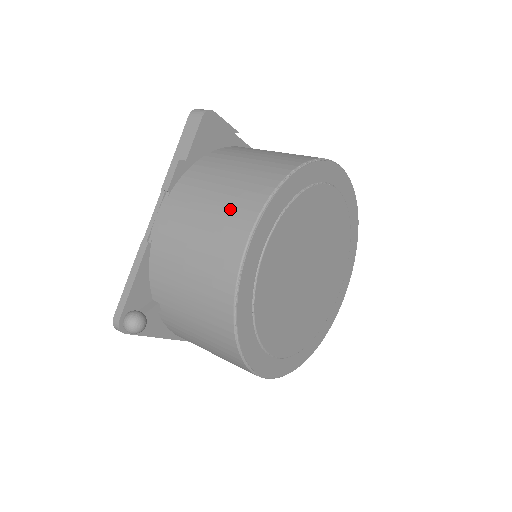
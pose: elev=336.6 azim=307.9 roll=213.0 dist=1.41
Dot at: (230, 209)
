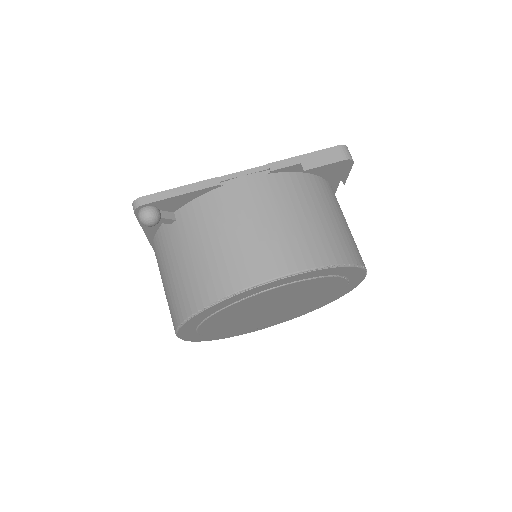
Dot at: (294, 241)
